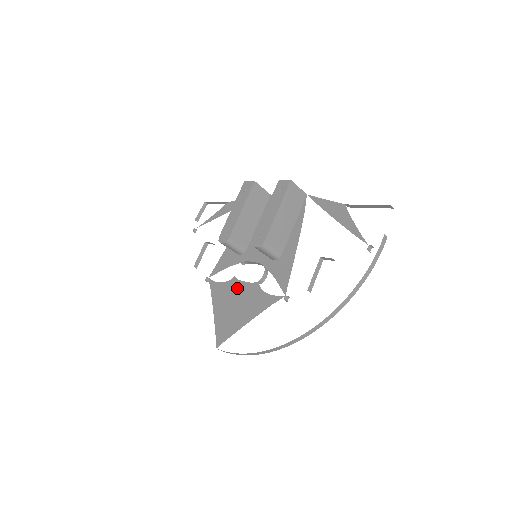
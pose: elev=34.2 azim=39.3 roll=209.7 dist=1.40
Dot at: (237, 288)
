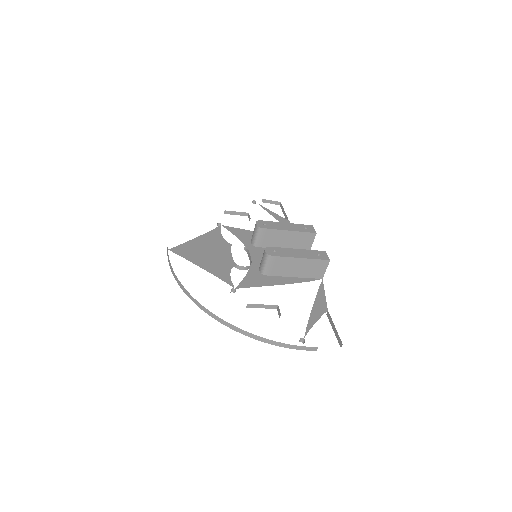
Dot at: (224, 250)
